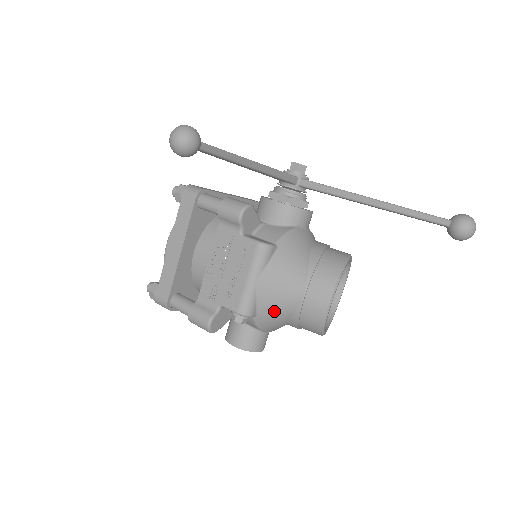
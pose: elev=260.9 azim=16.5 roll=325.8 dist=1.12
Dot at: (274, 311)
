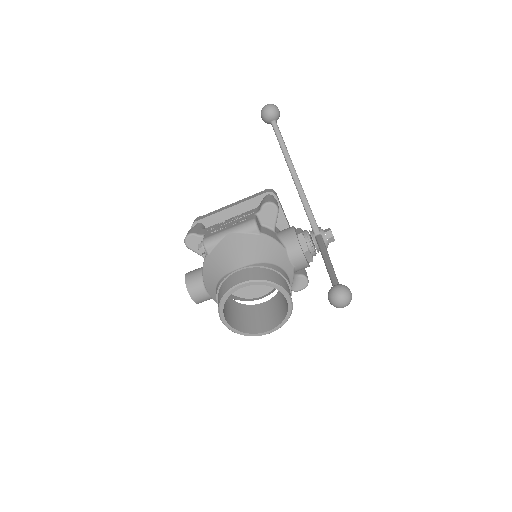
Dot at: (217, 262)
